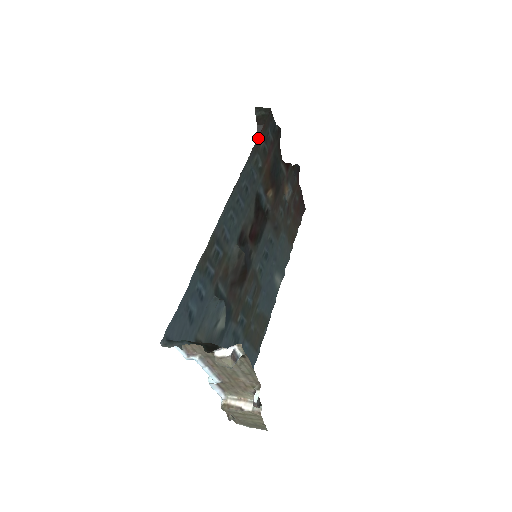
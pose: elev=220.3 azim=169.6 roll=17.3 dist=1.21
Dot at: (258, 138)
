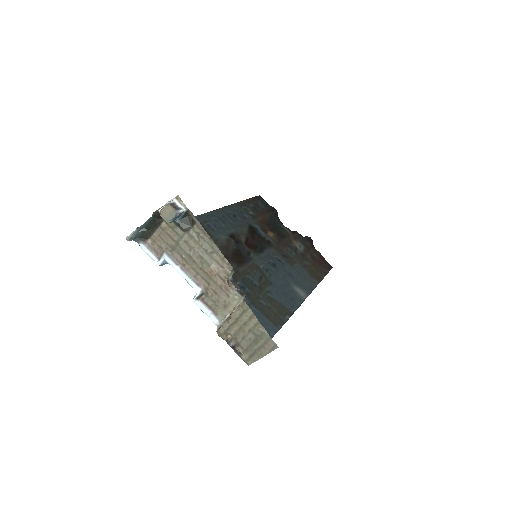
Dot at: (245, 200)
